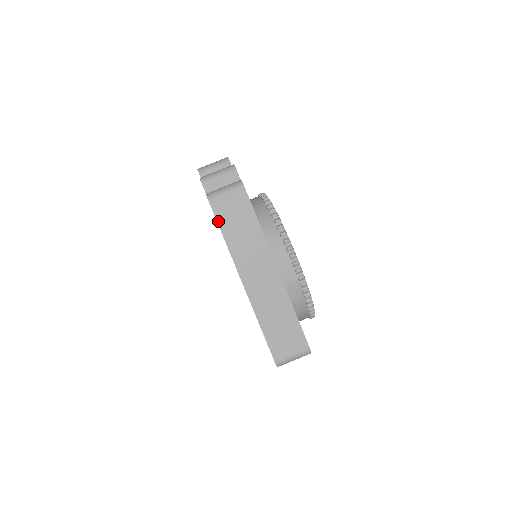
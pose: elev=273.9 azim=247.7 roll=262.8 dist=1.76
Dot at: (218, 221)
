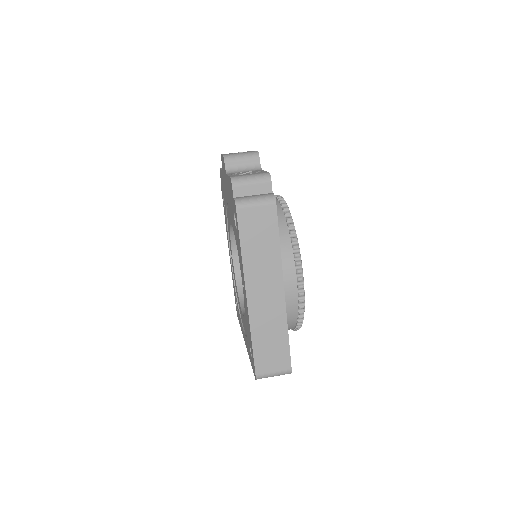
Dot at: (240, 231)
